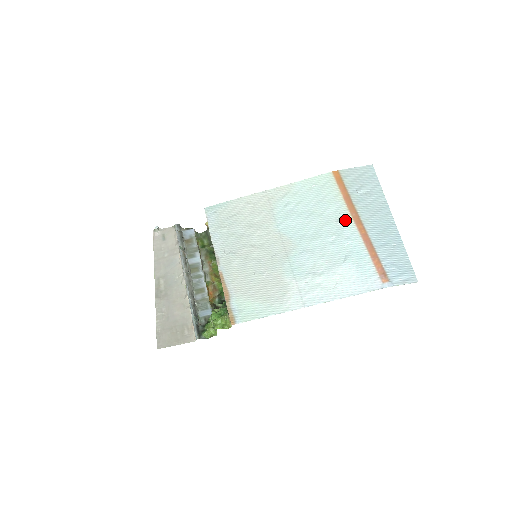
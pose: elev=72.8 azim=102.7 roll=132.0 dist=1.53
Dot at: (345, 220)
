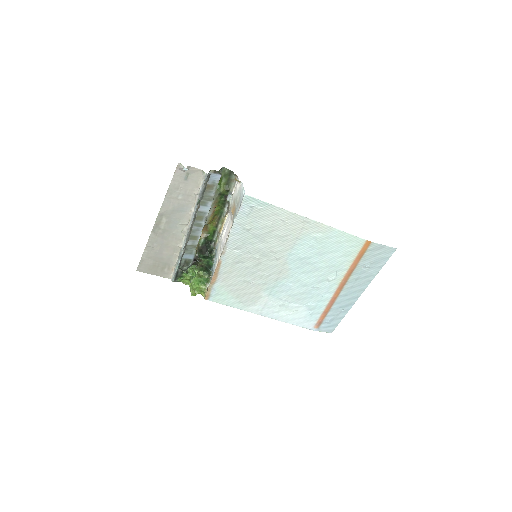
Dot at: (335, 282)
